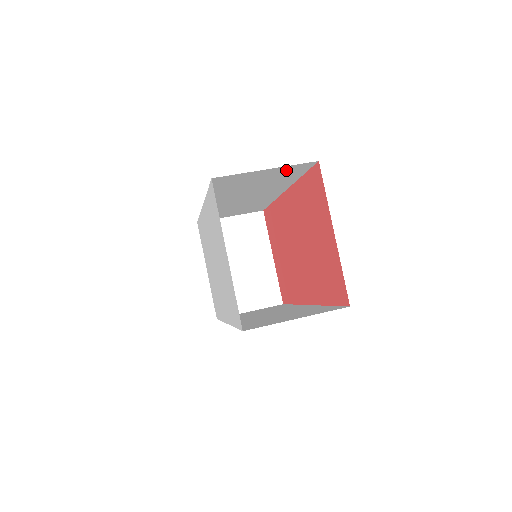
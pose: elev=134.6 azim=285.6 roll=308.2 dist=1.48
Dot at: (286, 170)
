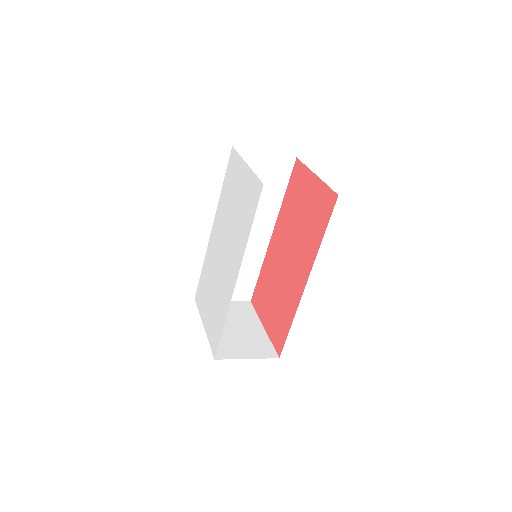
Dot at: (276, 166)
